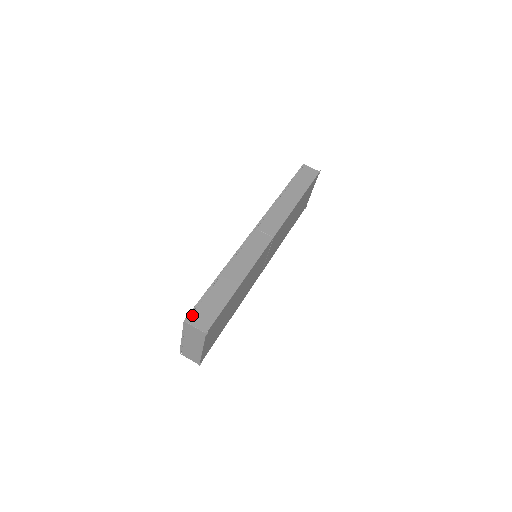
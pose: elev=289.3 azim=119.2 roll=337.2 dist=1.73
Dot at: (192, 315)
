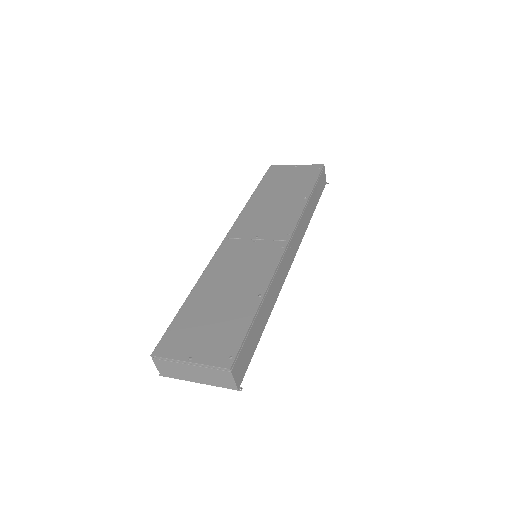
Dot at: (236, 362)
